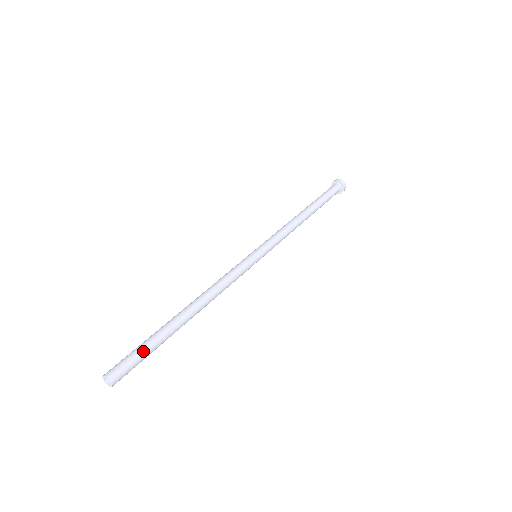
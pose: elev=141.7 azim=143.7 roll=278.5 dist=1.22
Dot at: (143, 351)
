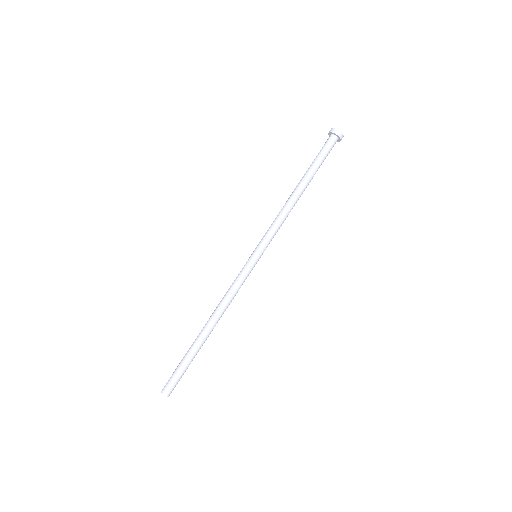
Dot at: (180, 368)
